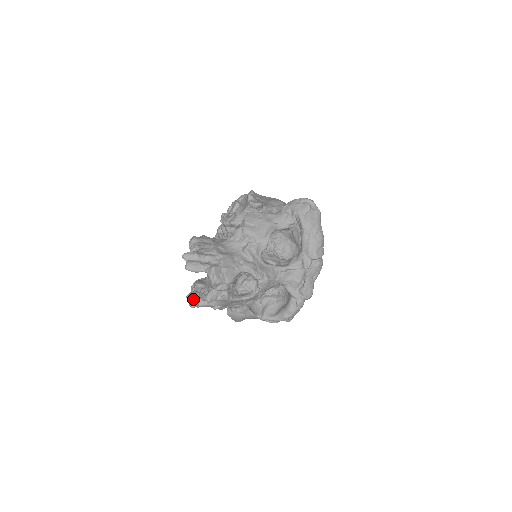
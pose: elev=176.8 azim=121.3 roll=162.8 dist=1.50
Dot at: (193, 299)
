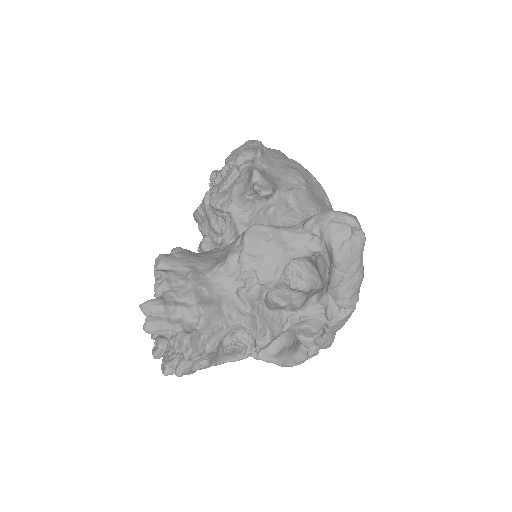
Dot at: (157, 352)
